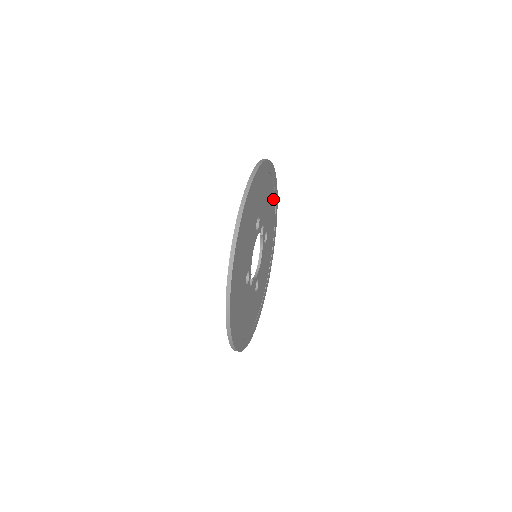
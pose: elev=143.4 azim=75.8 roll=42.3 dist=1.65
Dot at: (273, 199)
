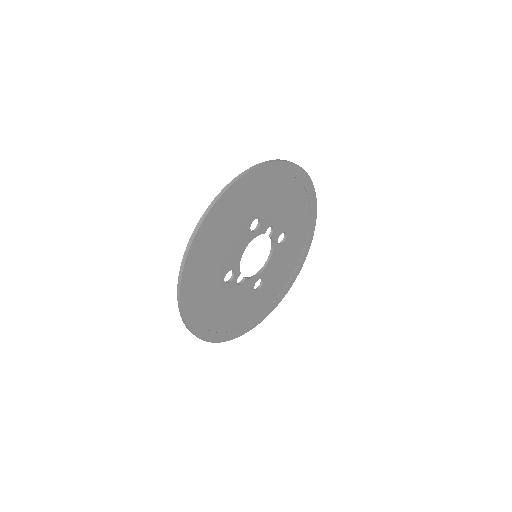
Dot at: (303, 200)
